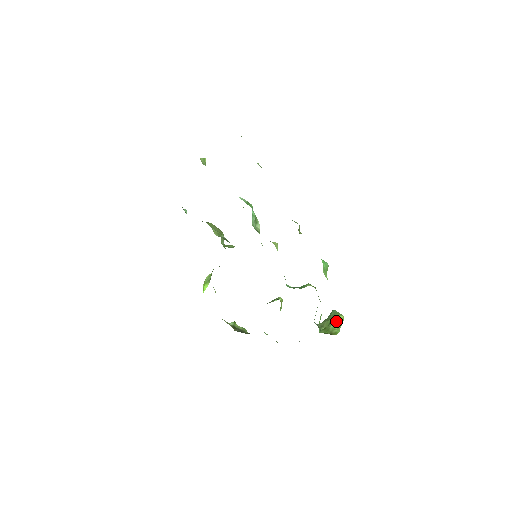
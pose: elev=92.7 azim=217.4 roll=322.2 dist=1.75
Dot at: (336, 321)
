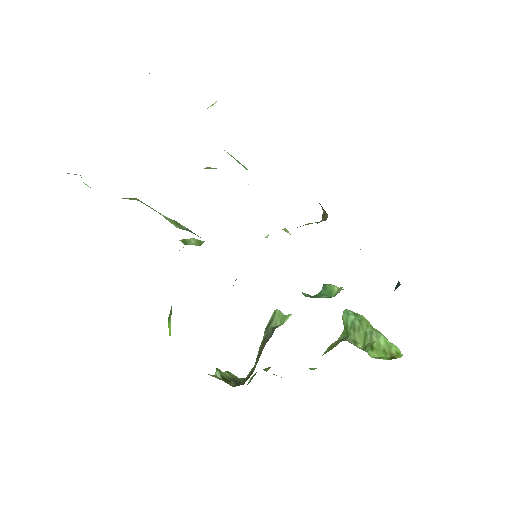
Dot at: (380, 332)
